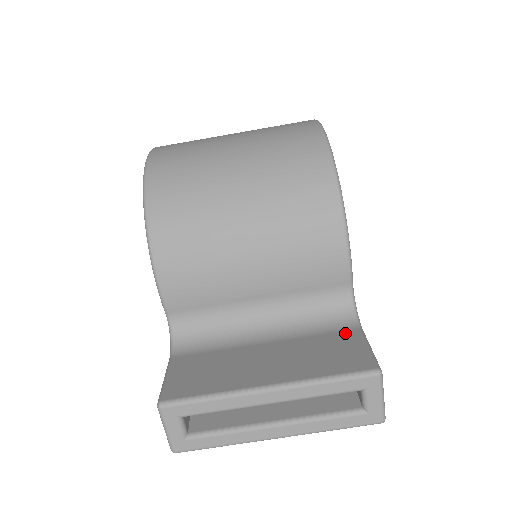
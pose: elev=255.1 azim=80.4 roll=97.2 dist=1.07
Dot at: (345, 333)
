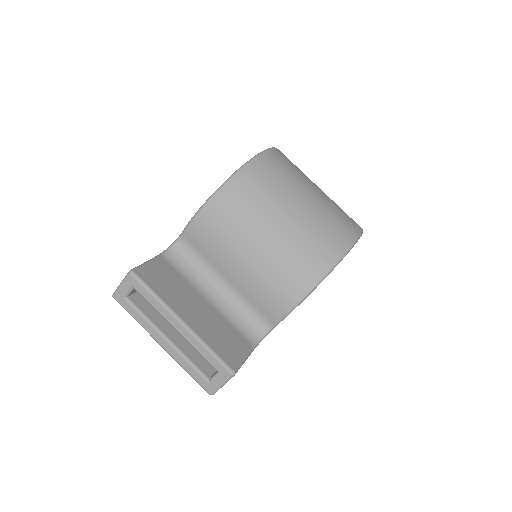
Dot at: (244, 341)
